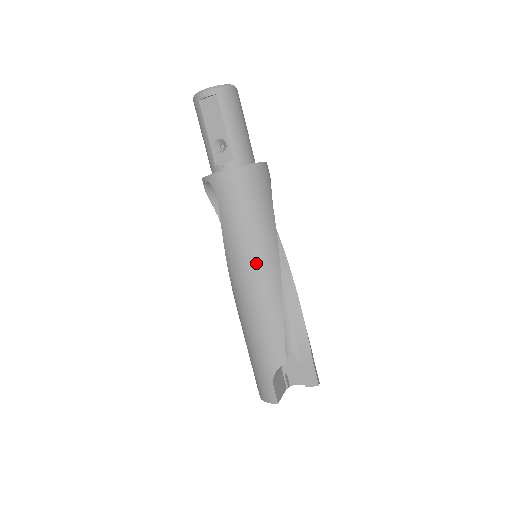
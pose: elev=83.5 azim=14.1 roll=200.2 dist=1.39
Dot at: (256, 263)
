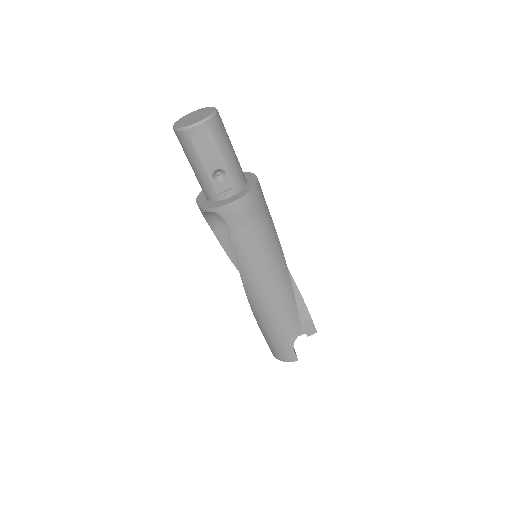
Dot at: (271, 269)
